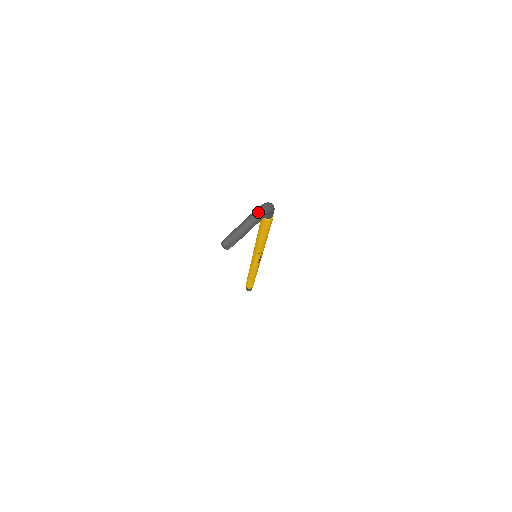
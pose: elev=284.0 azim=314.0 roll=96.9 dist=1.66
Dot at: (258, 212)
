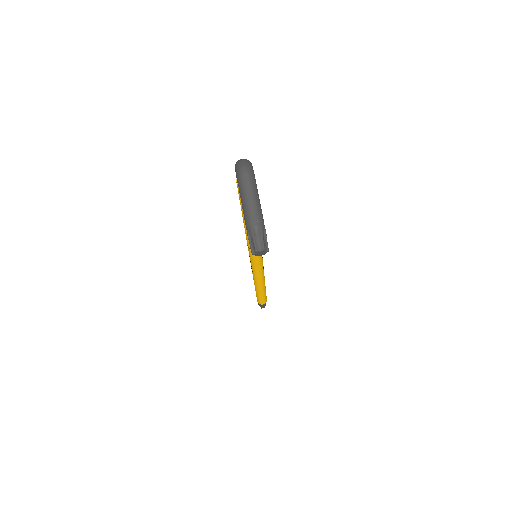
Dot at: (245, 178)
